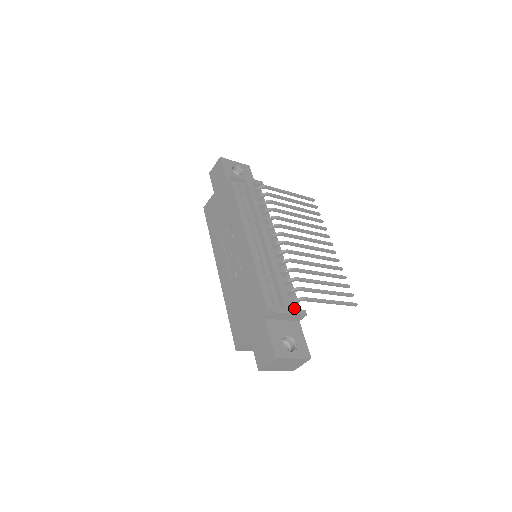
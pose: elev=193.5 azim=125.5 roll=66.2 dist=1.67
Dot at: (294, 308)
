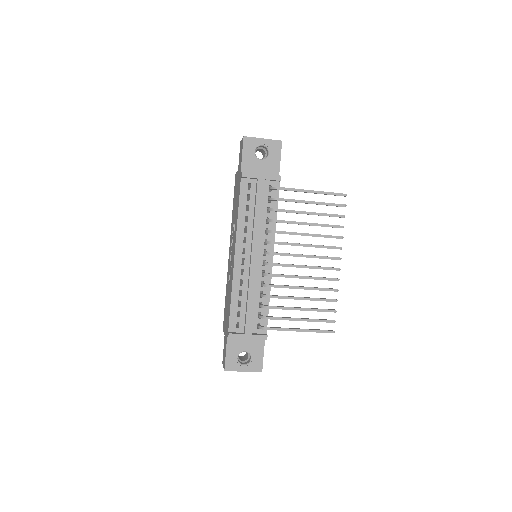
Dot at: (259, 330)
